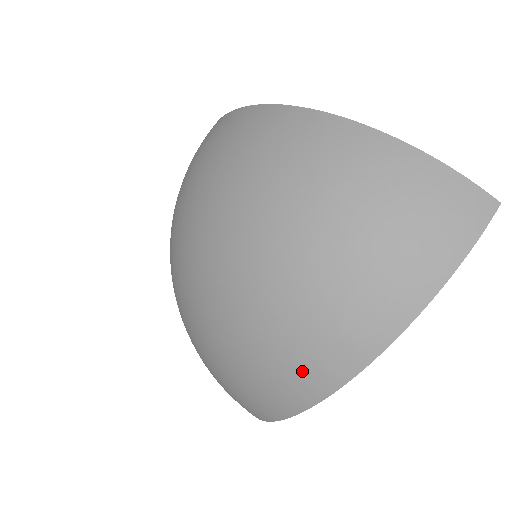
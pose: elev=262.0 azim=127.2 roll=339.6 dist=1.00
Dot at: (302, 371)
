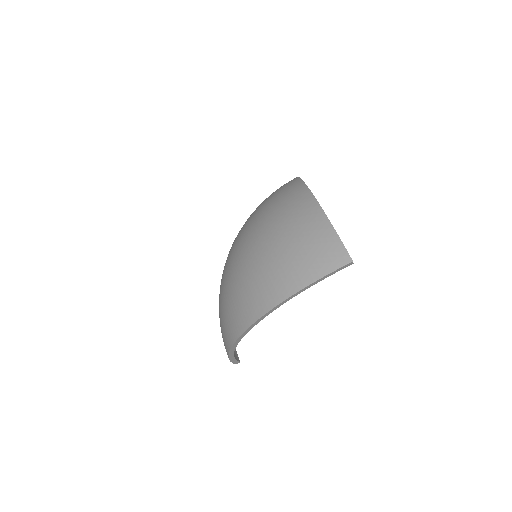
Dot at: (232, 317)
